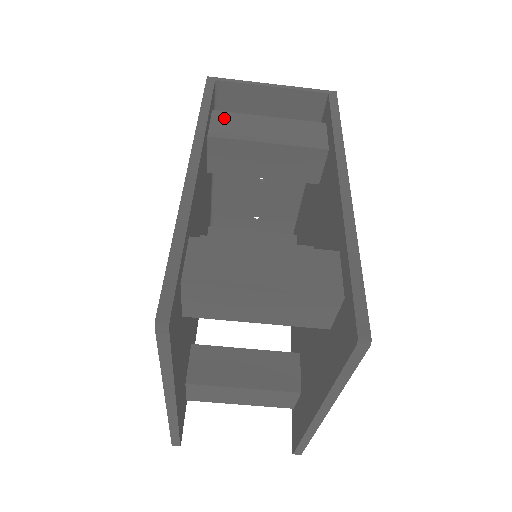
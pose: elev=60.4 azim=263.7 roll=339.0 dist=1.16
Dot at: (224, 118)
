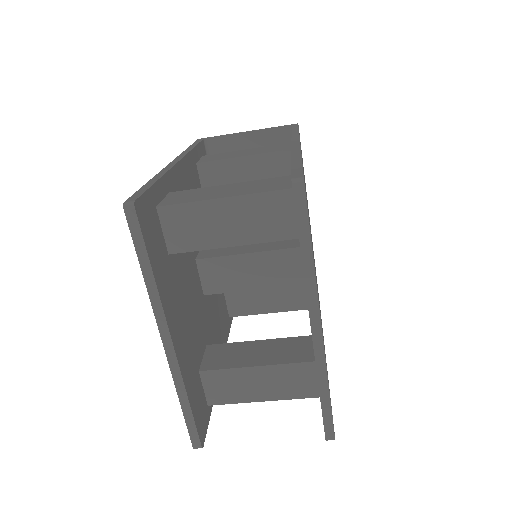
Dot at: (211, 156)
